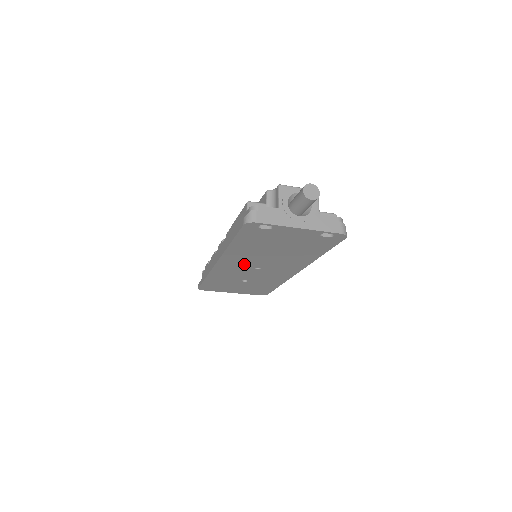
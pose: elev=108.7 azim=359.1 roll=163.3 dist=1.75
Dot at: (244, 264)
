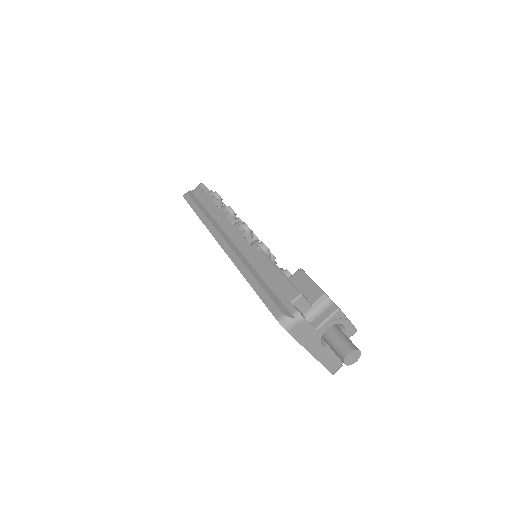
Dot at: occluded
